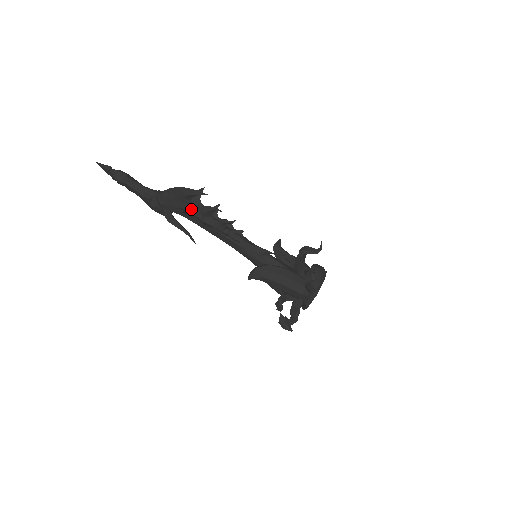
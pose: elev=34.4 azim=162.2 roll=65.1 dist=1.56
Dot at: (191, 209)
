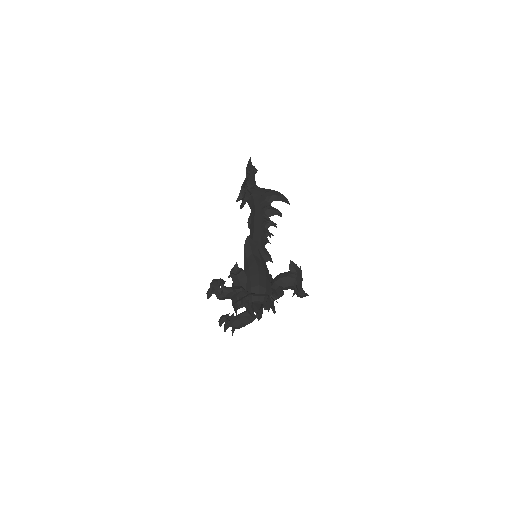
Dot at: (266, 203)
